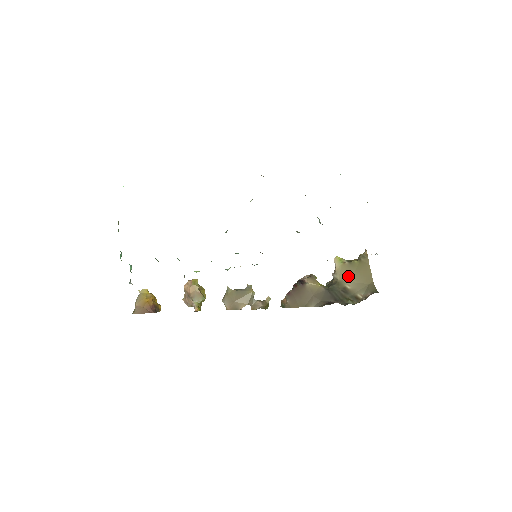
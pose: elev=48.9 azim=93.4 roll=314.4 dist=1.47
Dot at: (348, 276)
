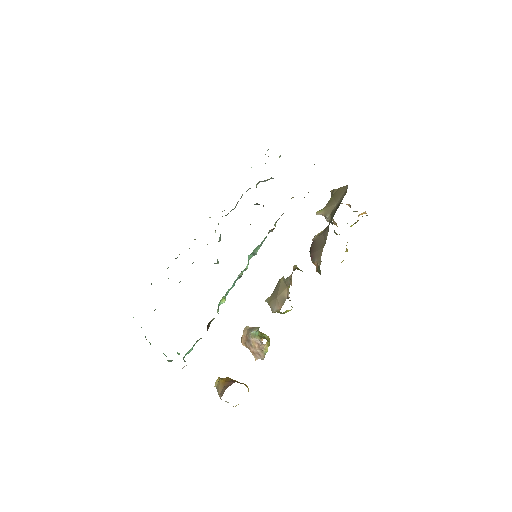
Dot at: (333, 205)
